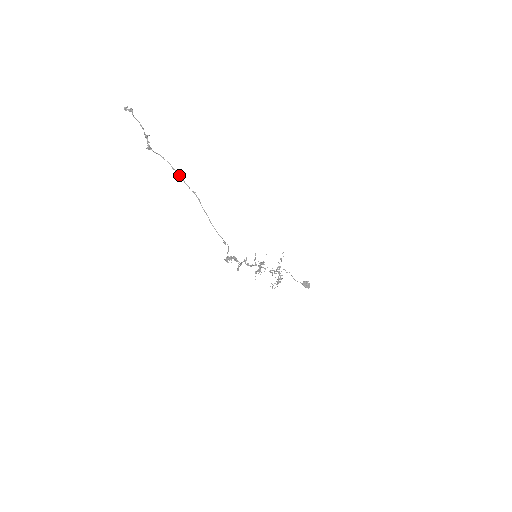
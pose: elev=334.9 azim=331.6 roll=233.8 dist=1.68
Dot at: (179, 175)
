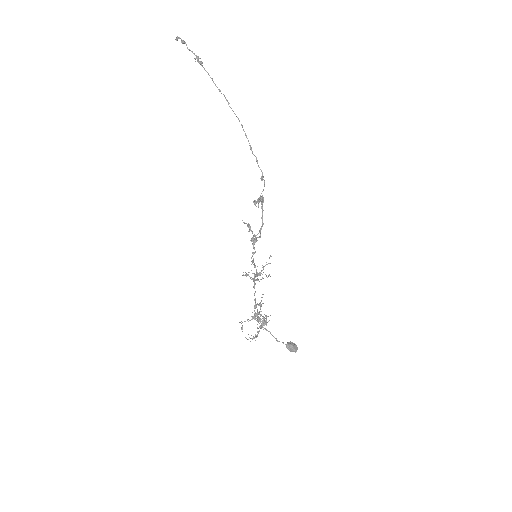
Dot at: (225, 97)
